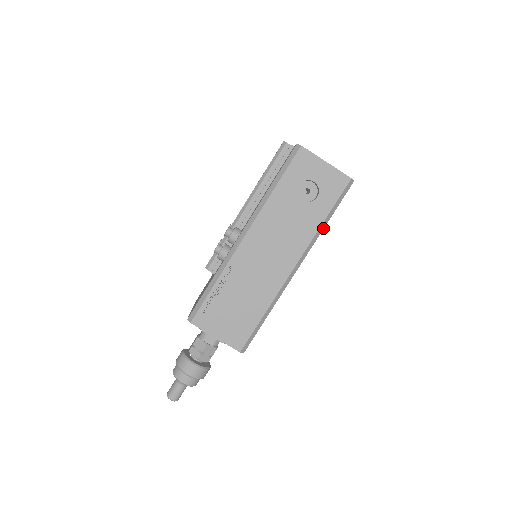
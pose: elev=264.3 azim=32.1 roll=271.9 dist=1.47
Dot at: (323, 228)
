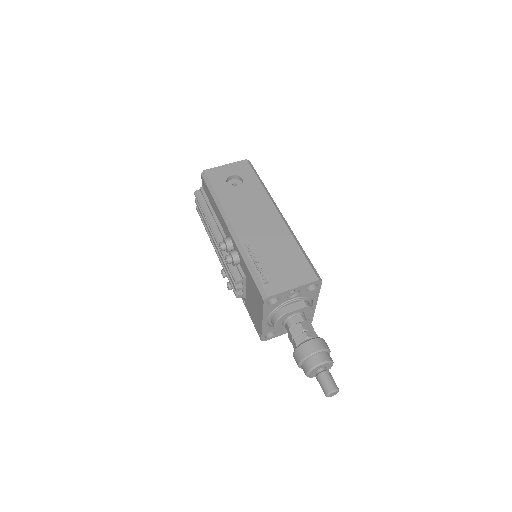
Dot at: (266, 188)
